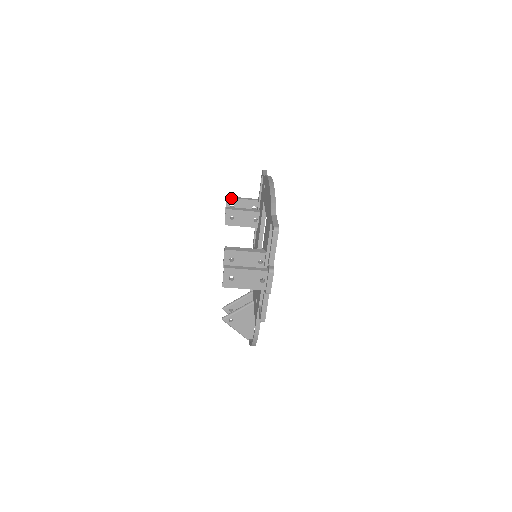
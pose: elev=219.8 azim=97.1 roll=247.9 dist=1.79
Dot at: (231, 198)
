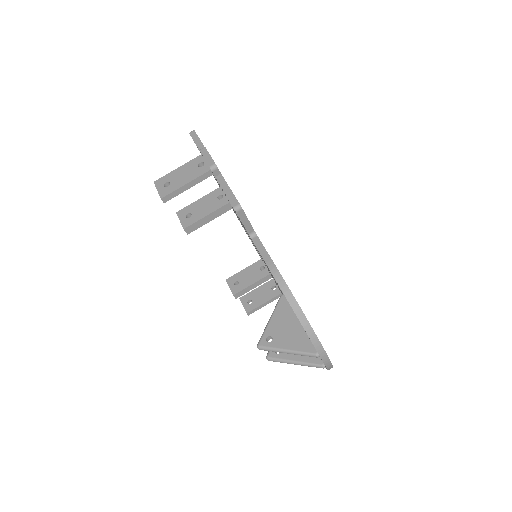
Dot at: (244, 296)
